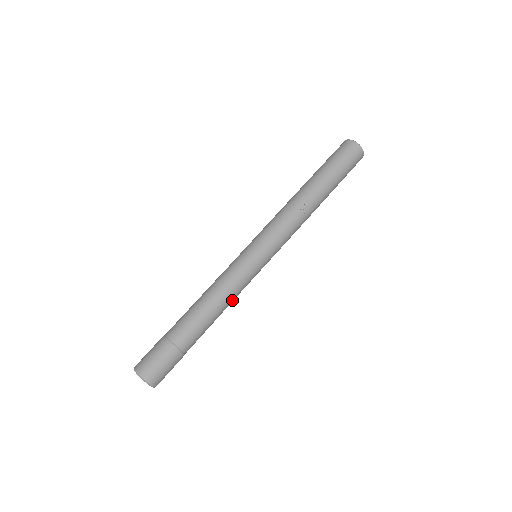
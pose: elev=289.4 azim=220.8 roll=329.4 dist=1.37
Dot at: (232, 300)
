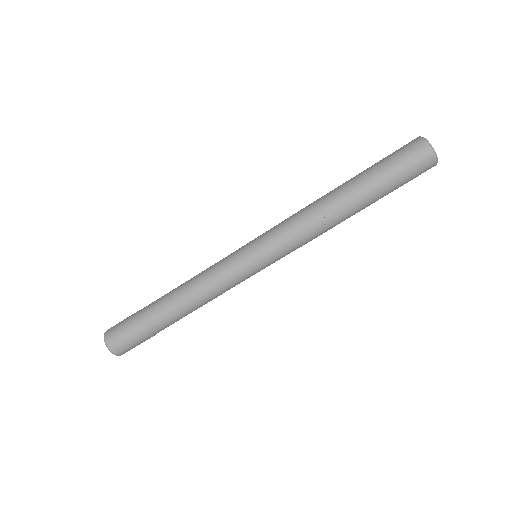
Dot at: (214, 297)
